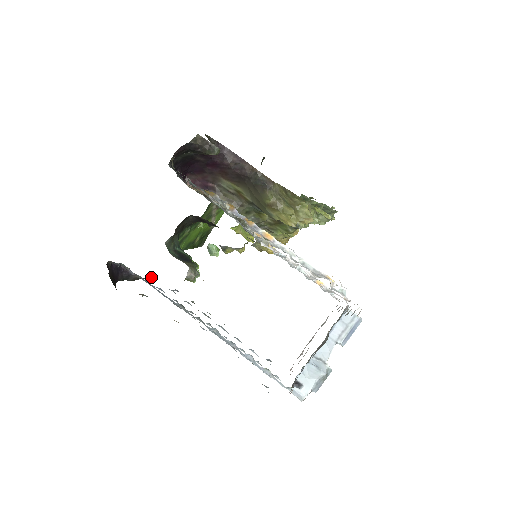
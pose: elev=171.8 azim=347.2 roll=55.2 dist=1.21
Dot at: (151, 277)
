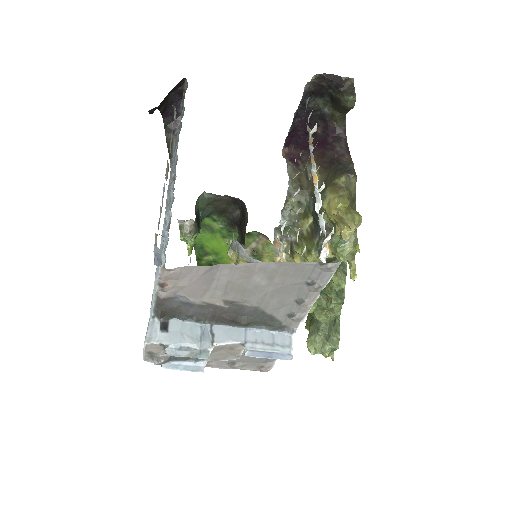
Dot at: occluded
